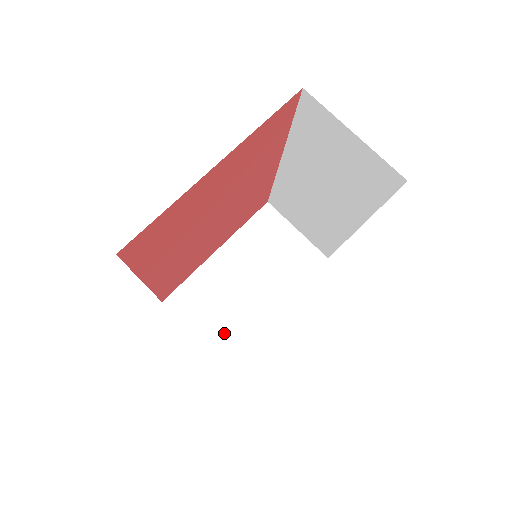
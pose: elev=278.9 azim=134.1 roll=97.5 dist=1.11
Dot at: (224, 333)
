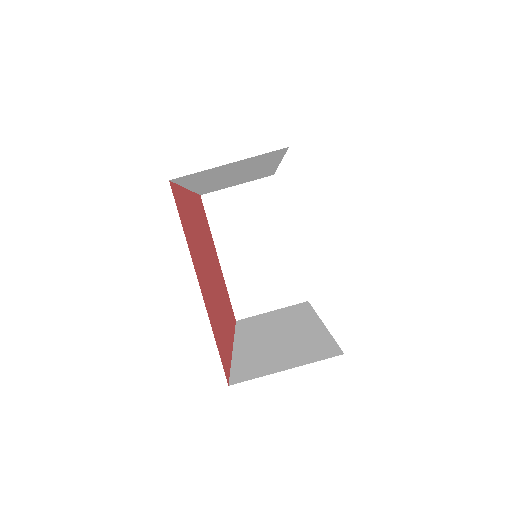
Dot at: (284, 289)
